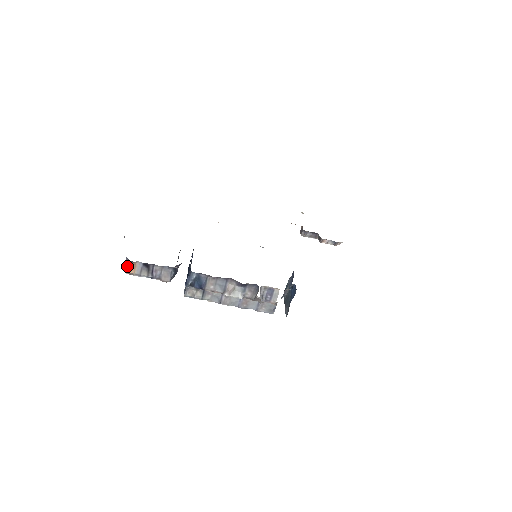
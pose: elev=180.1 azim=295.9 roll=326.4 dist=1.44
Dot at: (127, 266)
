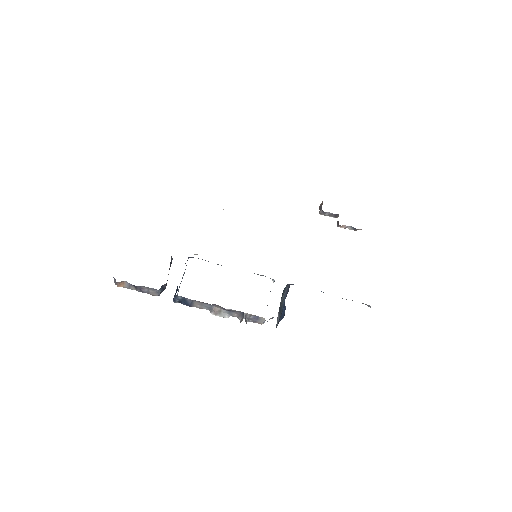
Dot at: (115, 283)
